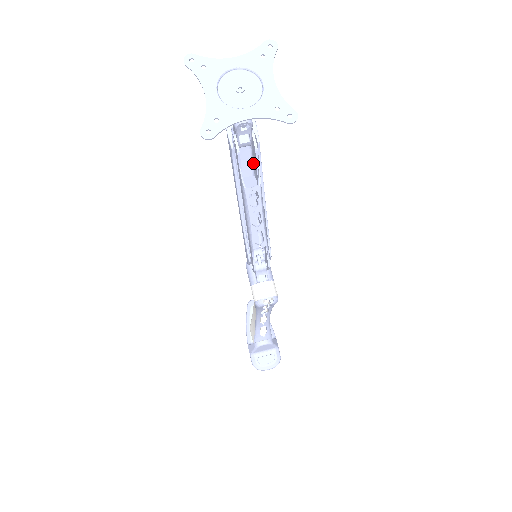
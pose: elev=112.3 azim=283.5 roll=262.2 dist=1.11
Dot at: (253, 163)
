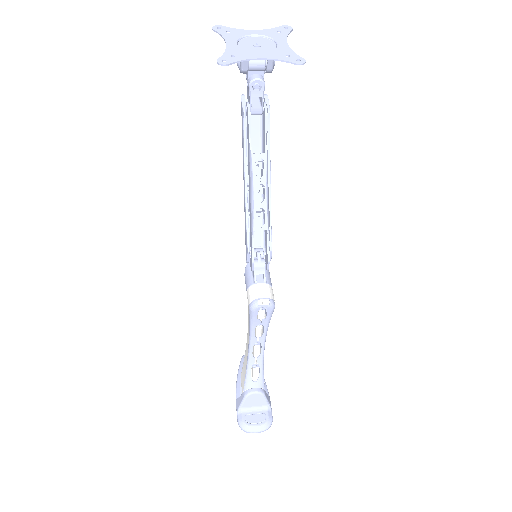
Dot at: (262, 148)
